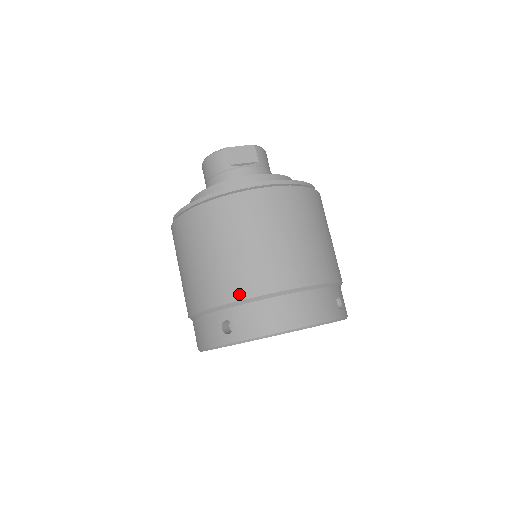
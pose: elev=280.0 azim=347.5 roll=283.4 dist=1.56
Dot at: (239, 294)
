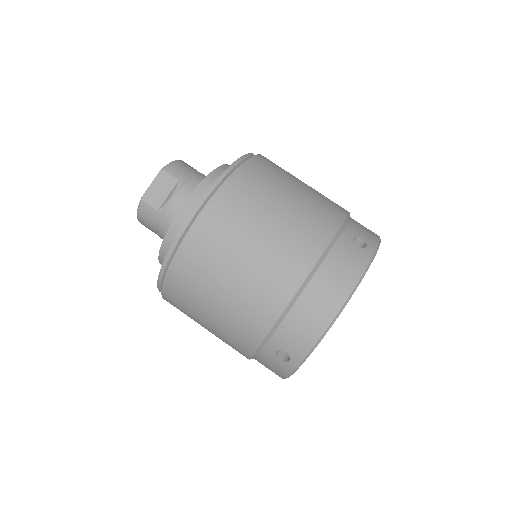
Dot at: (265, 325)
